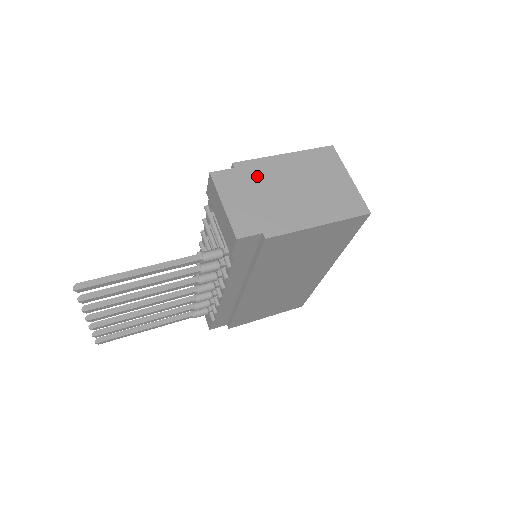
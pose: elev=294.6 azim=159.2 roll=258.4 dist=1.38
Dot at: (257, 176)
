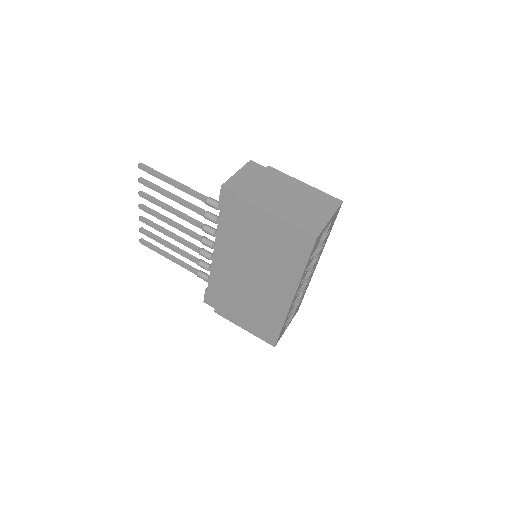
Dot at: (273, 178)
